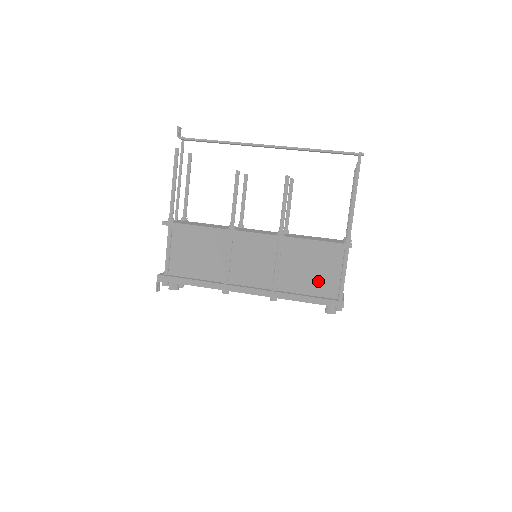
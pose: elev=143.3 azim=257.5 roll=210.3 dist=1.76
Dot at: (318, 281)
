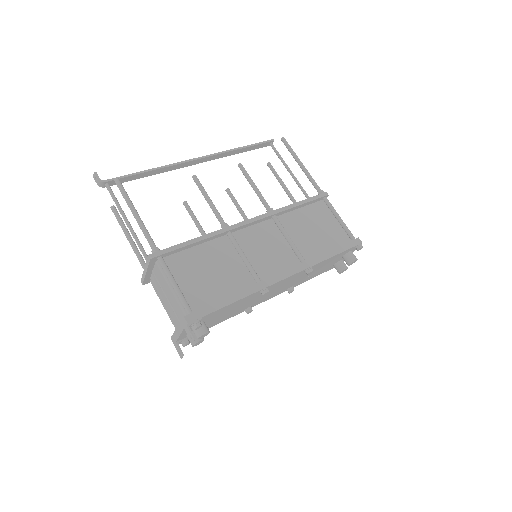
Dot at: (327, 236)
